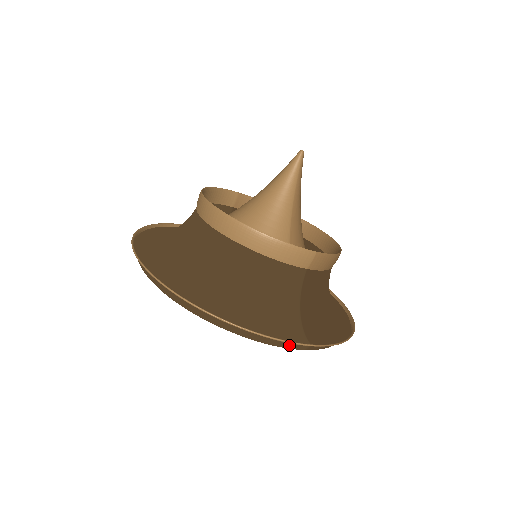
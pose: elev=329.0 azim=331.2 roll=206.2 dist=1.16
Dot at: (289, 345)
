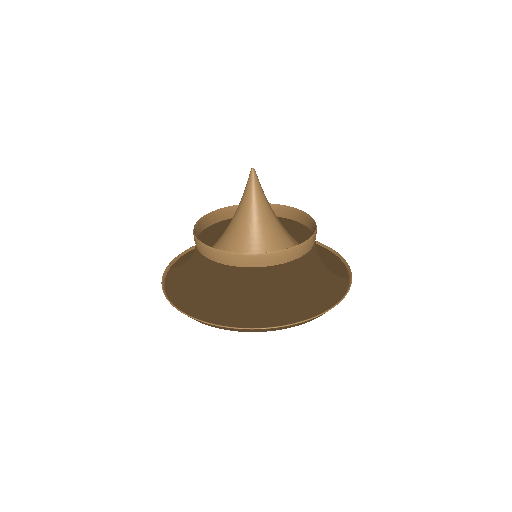
Dot at: (345, 290)
